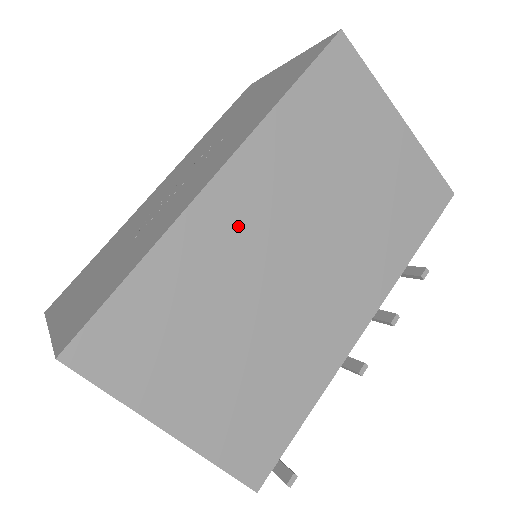
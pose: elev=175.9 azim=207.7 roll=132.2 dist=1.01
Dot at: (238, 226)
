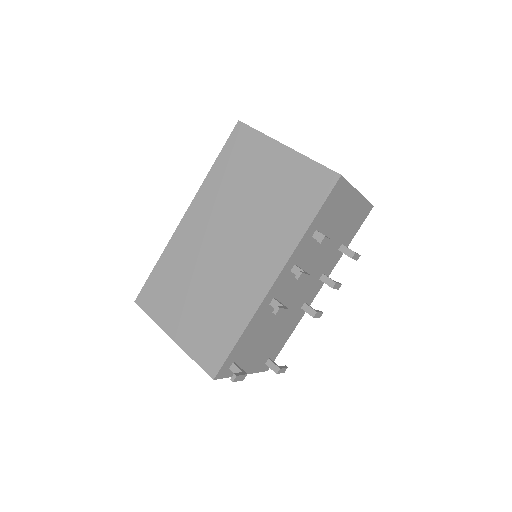
Dot at: (195, 236)
